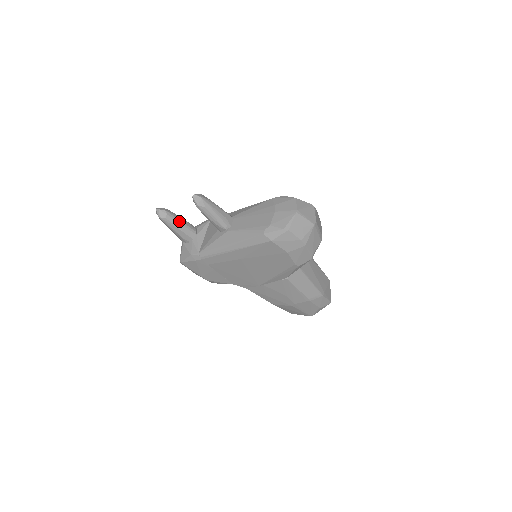
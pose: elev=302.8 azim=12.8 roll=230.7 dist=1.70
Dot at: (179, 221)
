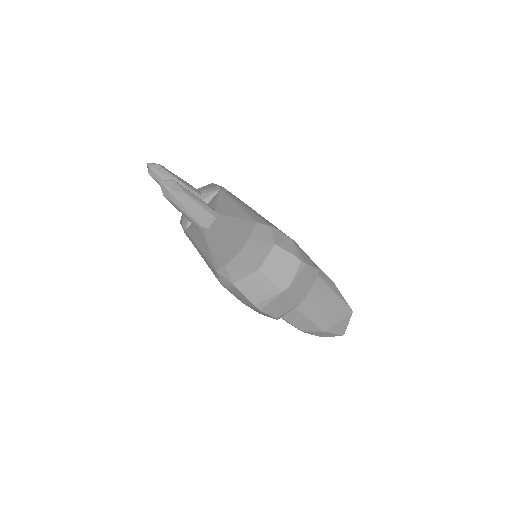
Dot at: occluded
